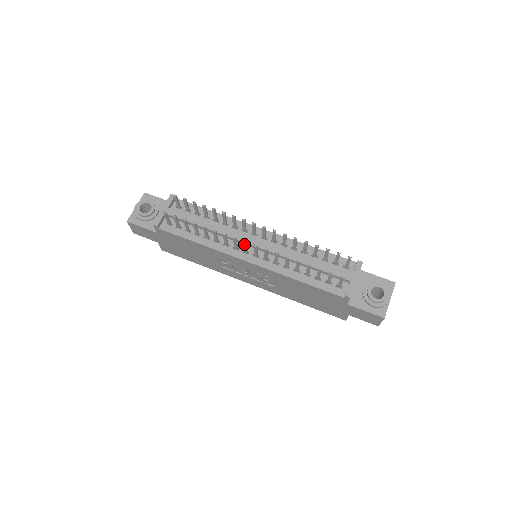
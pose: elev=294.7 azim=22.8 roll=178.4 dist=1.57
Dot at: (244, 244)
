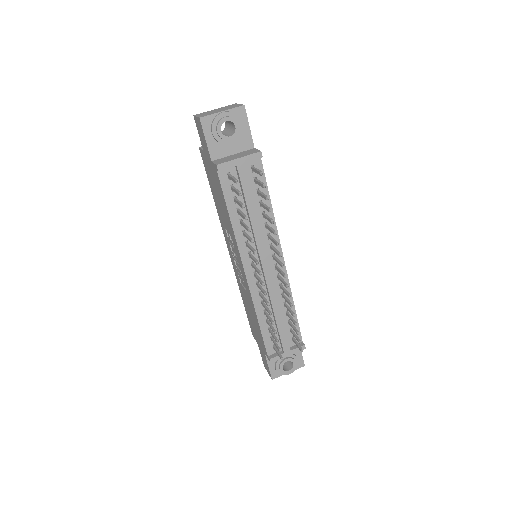
Dot at: (258, 272)
